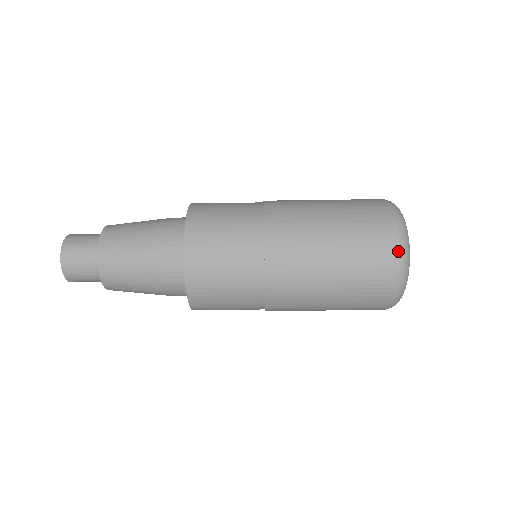
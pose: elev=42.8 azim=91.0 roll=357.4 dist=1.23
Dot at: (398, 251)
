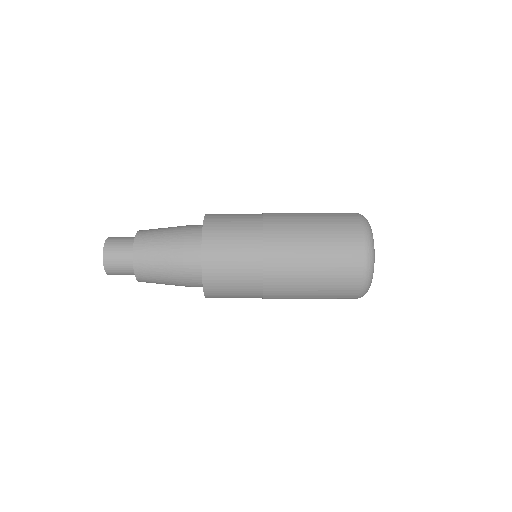
Dot at: (364, 274)
